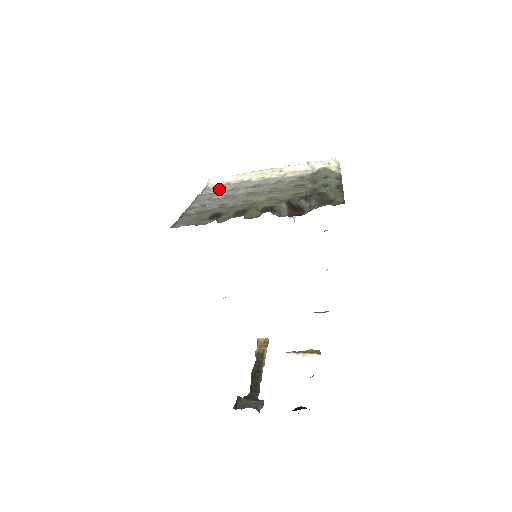
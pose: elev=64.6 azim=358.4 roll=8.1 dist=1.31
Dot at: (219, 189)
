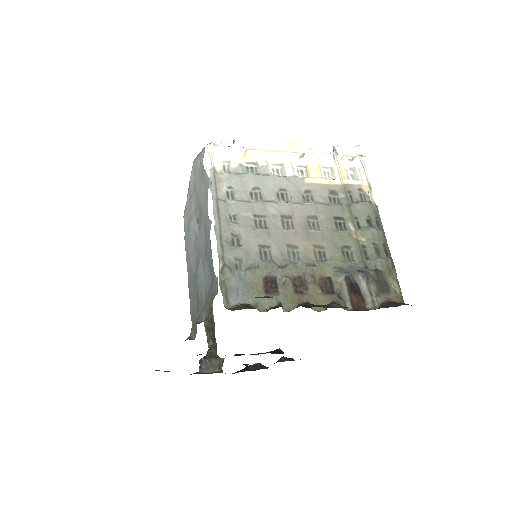
Dot at: (237, 187)
